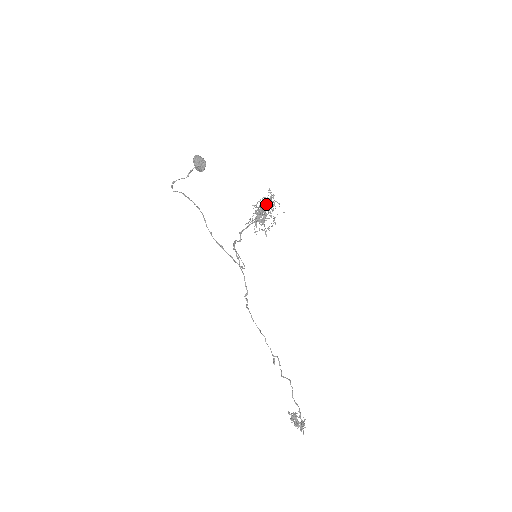
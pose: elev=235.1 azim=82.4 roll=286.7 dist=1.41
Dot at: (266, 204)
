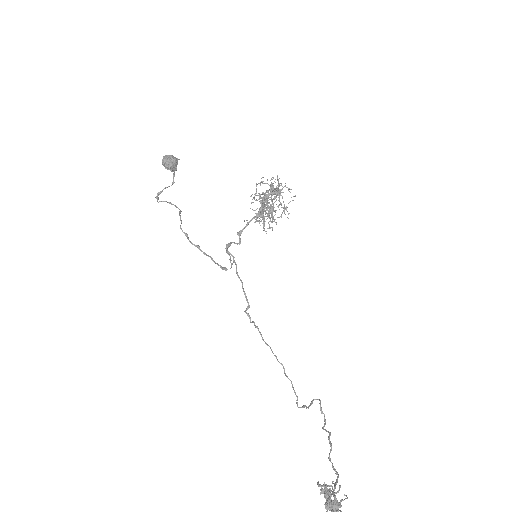
Dot at: occluded
